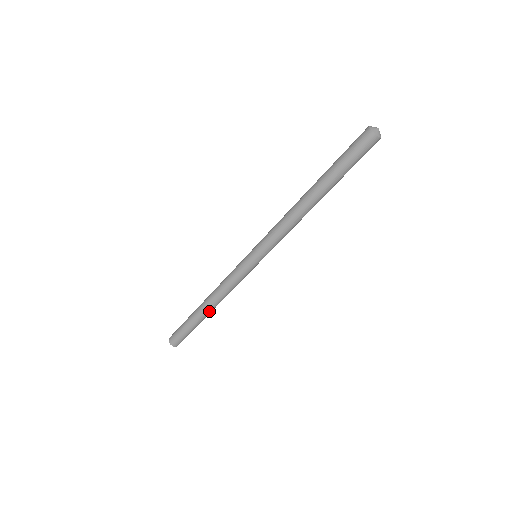
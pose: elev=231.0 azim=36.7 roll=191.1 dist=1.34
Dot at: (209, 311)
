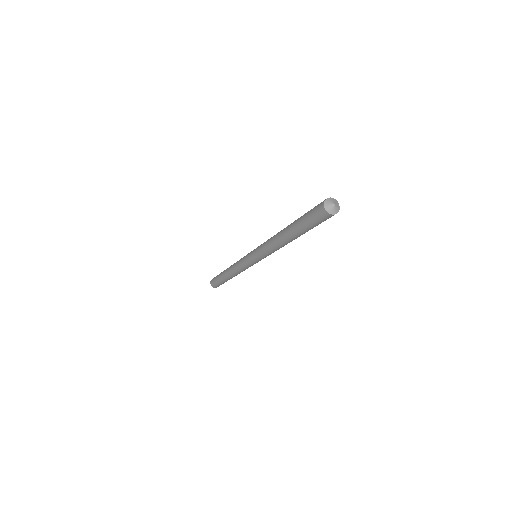
Dot at: occluded
